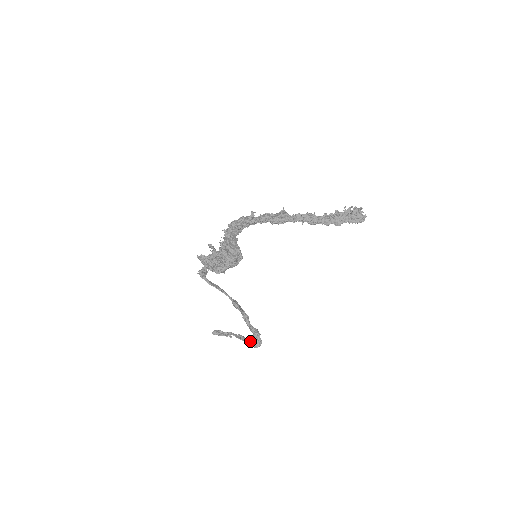
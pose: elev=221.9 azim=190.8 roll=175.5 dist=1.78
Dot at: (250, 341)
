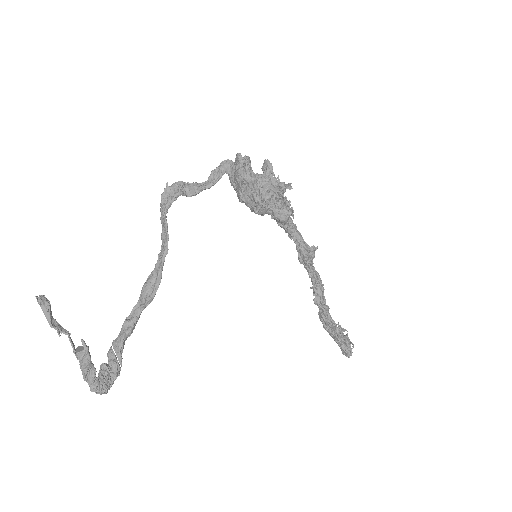
Dot at: (93, 369)
